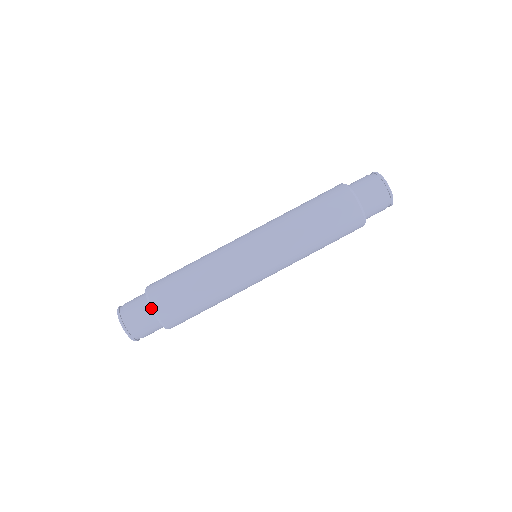
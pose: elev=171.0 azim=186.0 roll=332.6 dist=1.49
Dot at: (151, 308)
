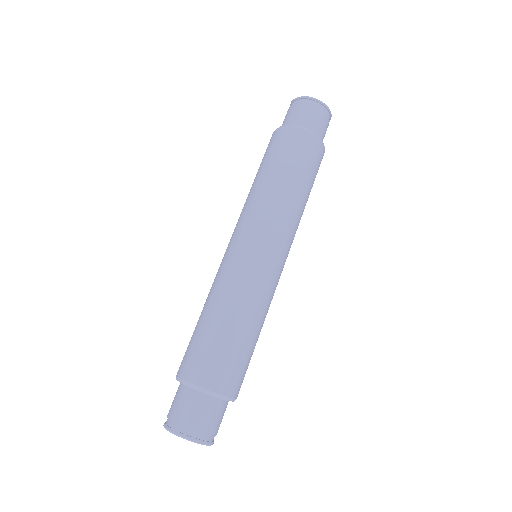
Dot at: occluded
